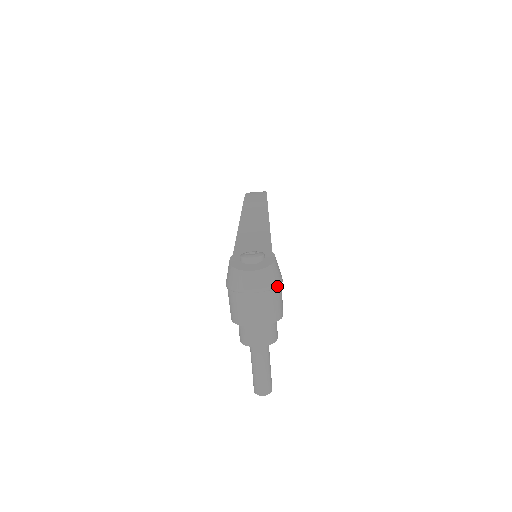
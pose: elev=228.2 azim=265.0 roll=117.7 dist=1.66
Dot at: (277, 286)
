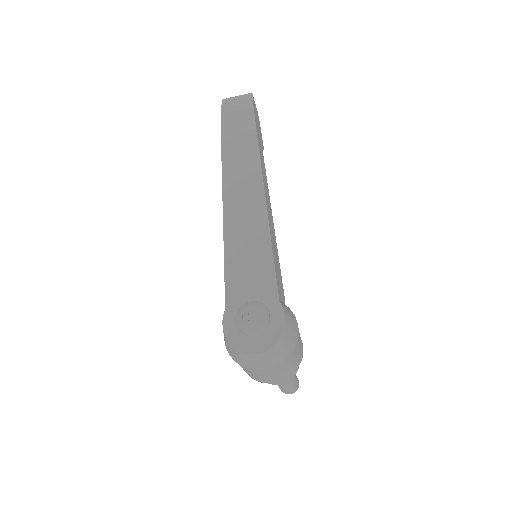
Dot at: (292, 350)
